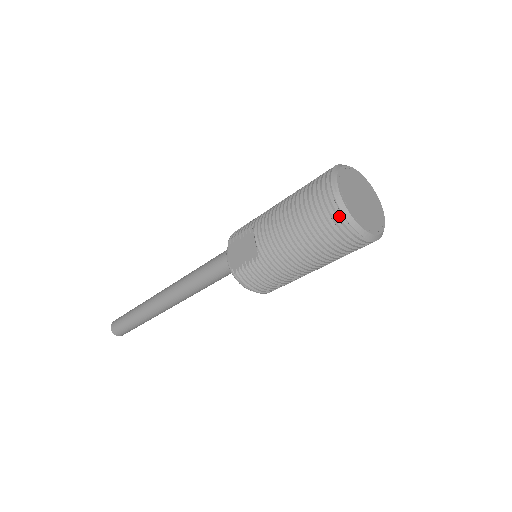
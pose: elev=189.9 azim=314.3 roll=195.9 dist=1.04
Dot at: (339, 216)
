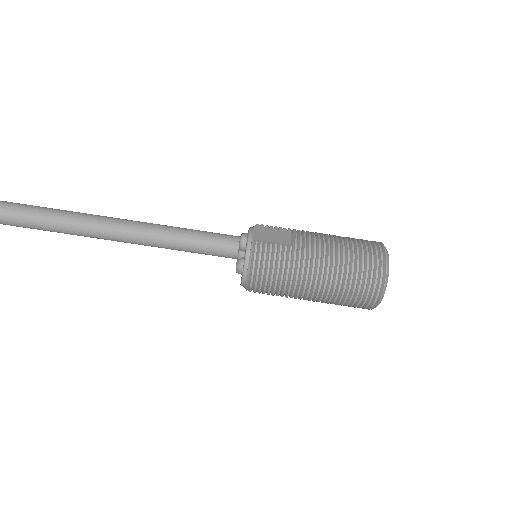
Dot at: (383, 261)
